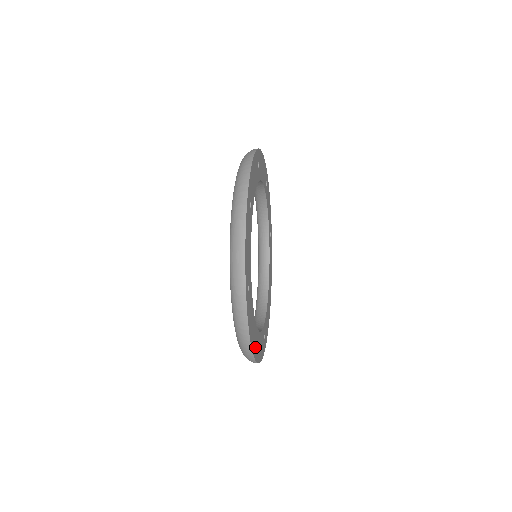
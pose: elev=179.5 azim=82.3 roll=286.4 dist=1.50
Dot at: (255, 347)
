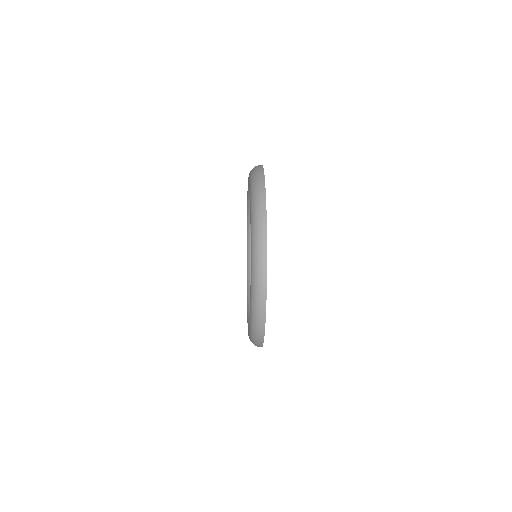
Dot at: occluded
